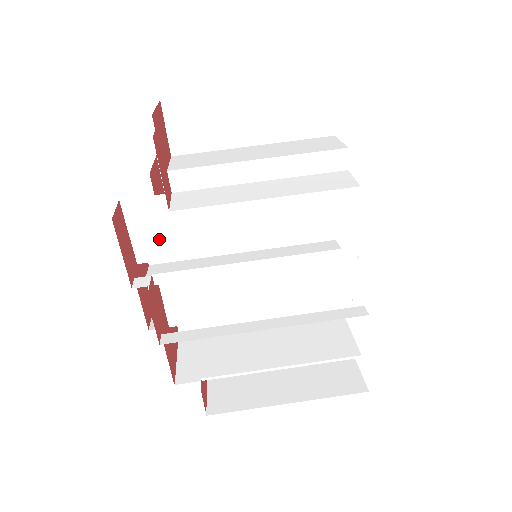
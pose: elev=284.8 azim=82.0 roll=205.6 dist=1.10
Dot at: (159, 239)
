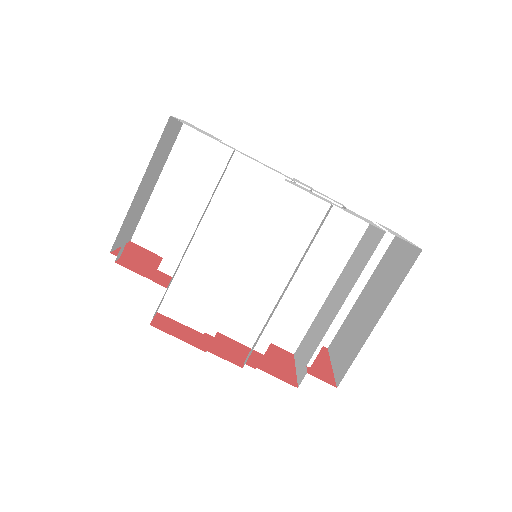
Dot at: (201, 310)
